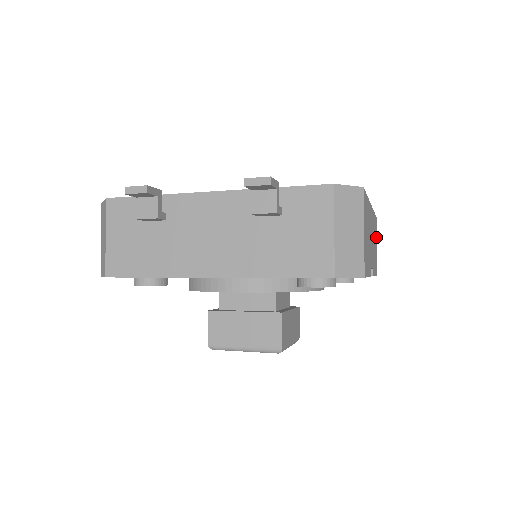
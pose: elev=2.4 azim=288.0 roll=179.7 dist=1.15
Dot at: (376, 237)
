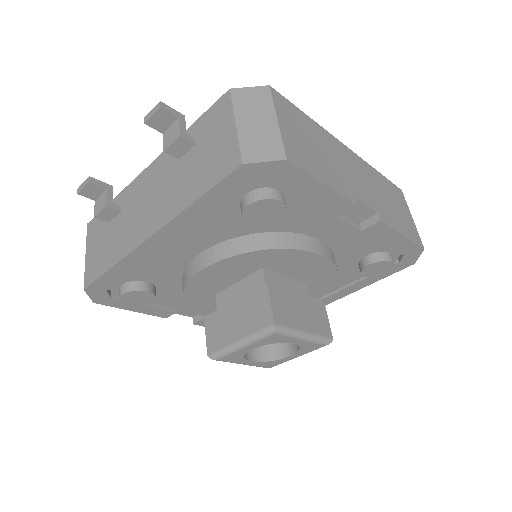
Dot at: (404, 206)
